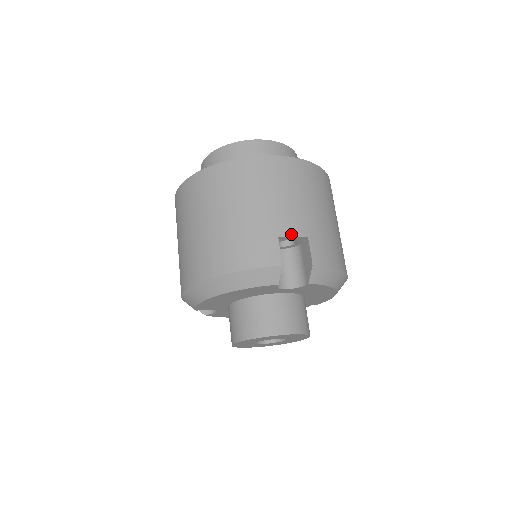
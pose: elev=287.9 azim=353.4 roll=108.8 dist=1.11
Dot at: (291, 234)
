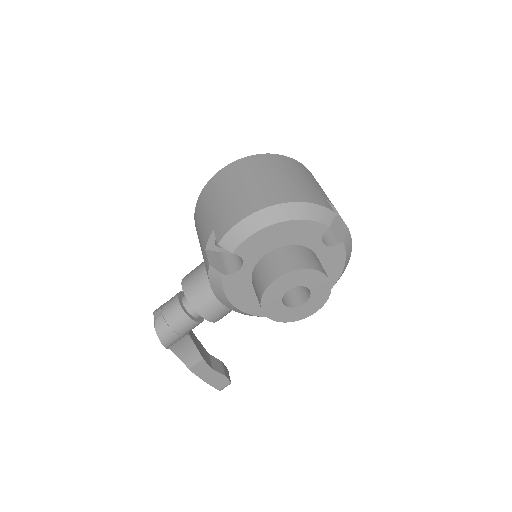
Dot at: (332, 204)
